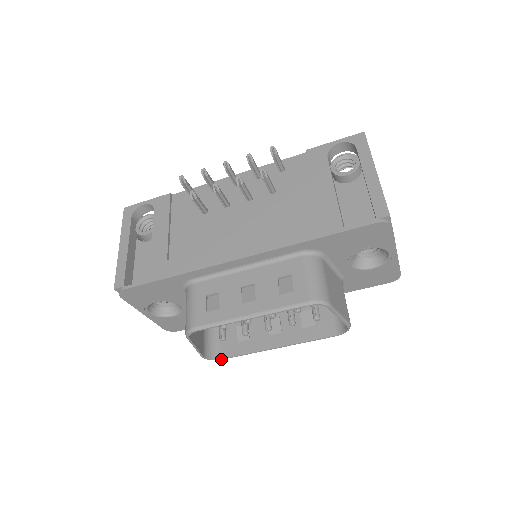
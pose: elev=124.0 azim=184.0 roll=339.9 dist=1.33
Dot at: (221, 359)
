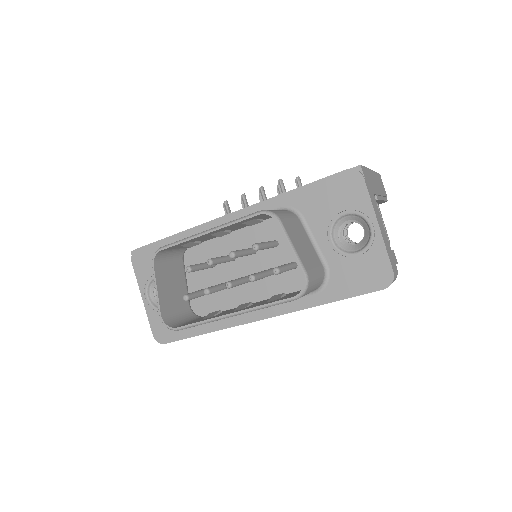
Dot at: (176, 328)
